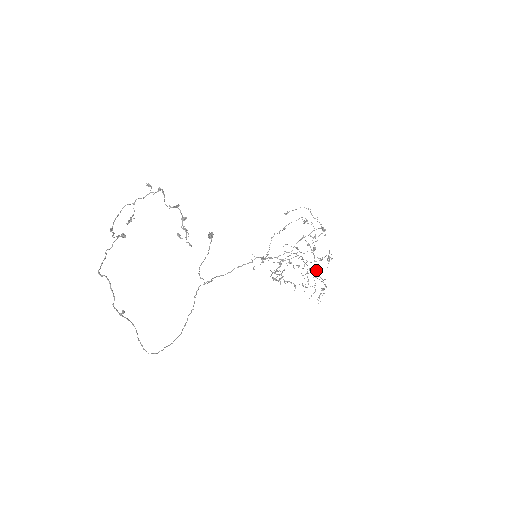
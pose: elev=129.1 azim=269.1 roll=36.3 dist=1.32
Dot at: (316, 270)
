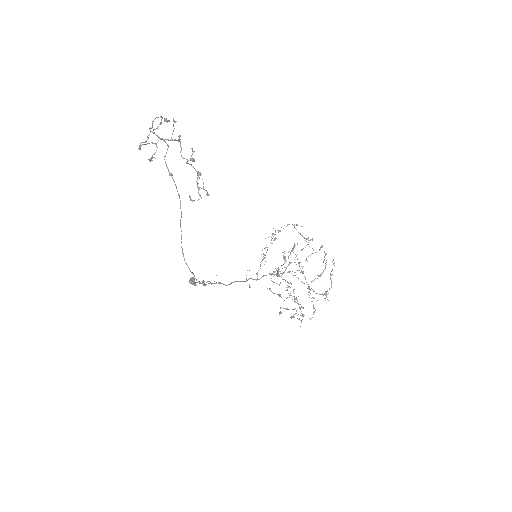
Dot at: (310, 290)
